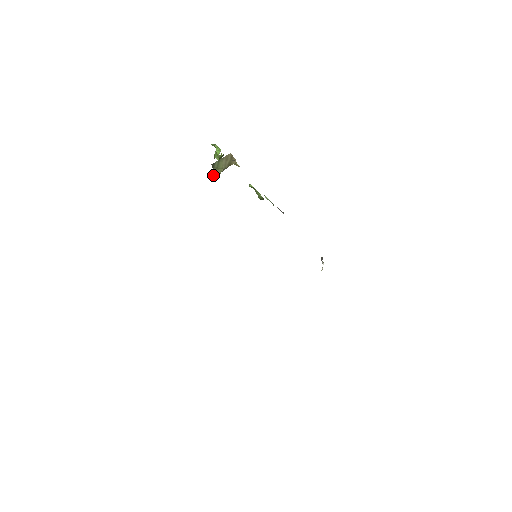
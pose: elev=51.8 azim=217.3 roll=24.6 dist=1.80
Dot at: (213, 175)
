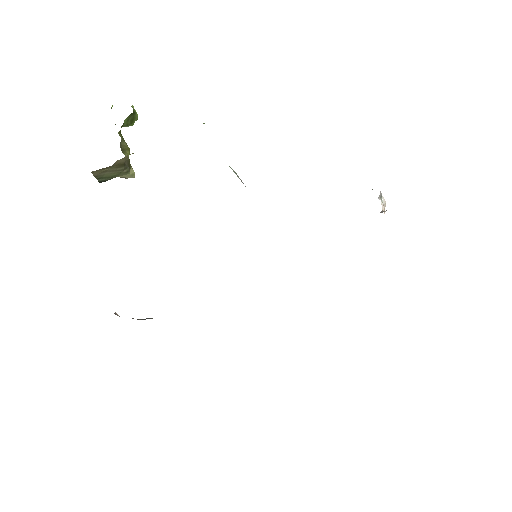
Dot at: (126, 178)
